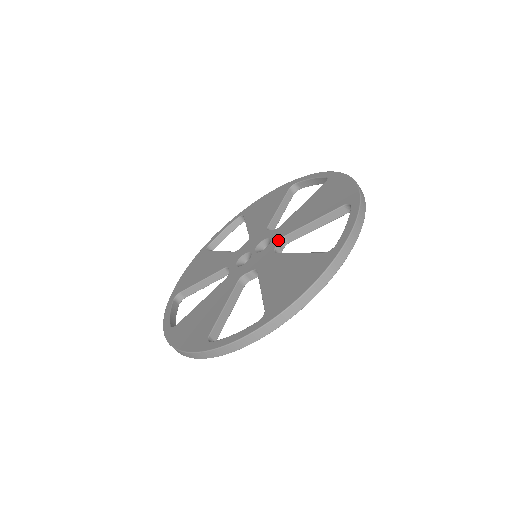
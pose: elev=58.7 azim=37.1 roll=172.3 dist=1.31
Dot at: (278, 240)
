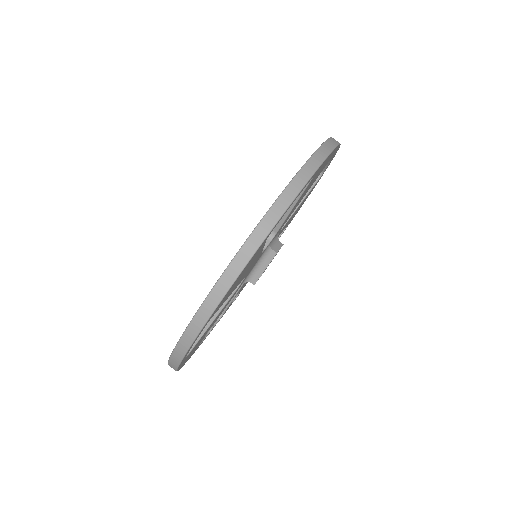
Dot at: occluded
